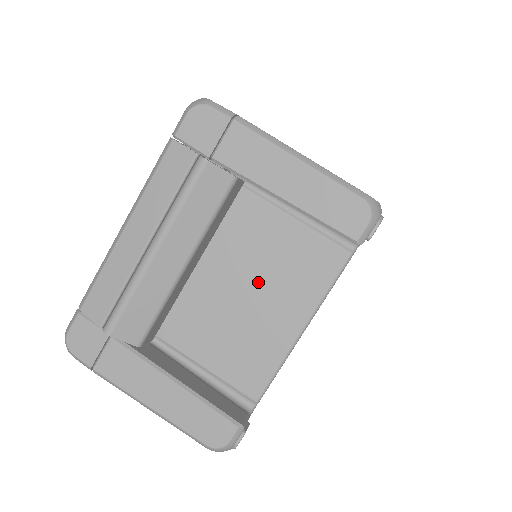
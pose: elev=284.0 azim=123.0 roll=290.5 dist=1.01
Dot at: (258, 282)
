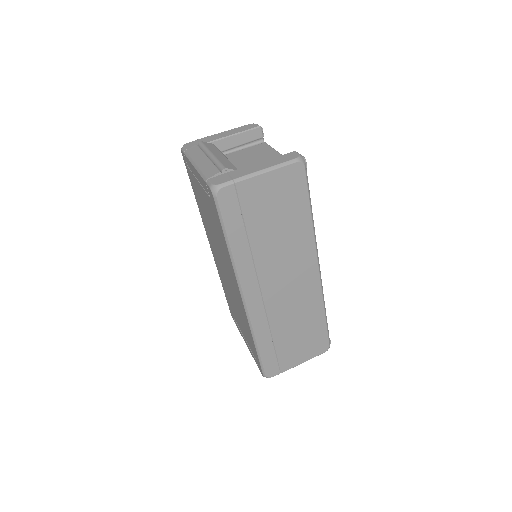
Dot at: (252, 159)
